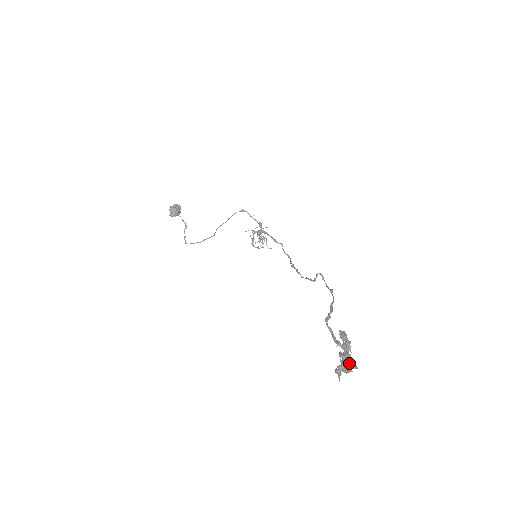
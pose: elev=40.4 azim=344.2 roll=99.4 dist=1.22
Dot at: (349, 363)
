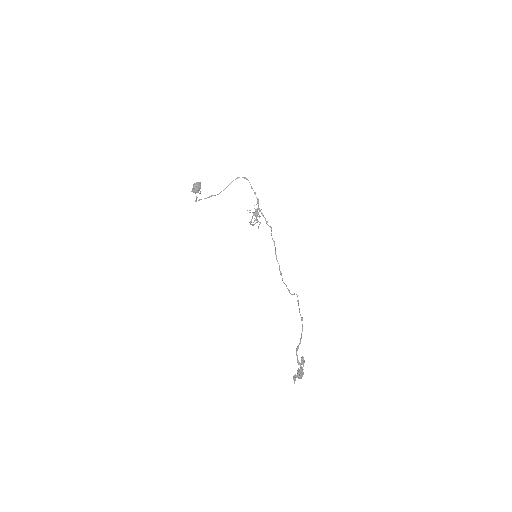
Dot at: (301, 376)
